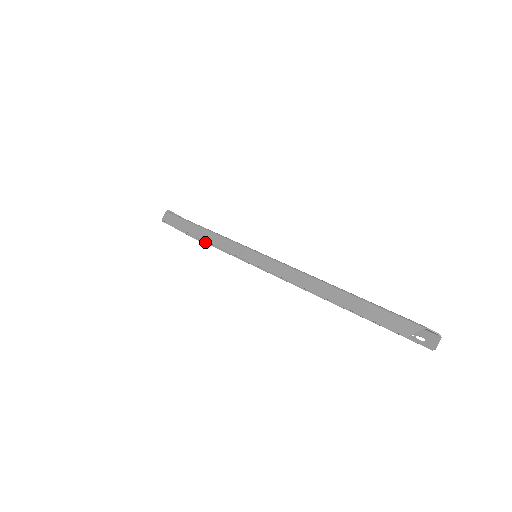
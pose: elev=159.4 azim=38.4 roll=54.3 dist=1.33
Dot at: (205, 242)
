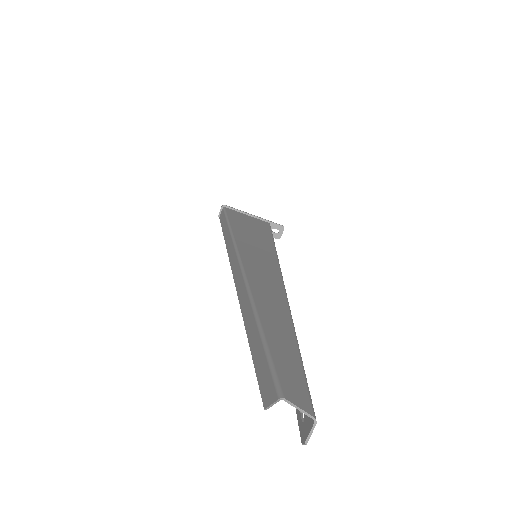
Dot at: occluded
